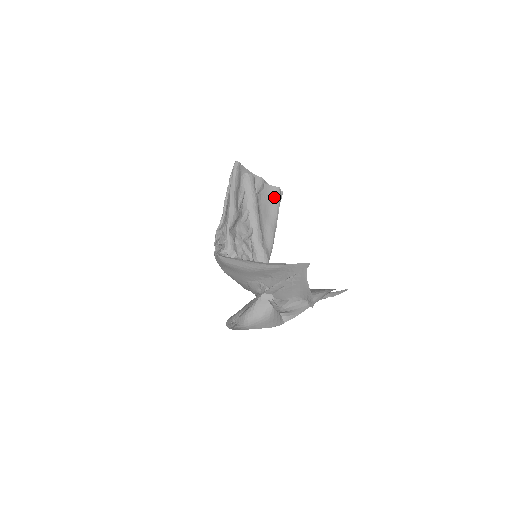
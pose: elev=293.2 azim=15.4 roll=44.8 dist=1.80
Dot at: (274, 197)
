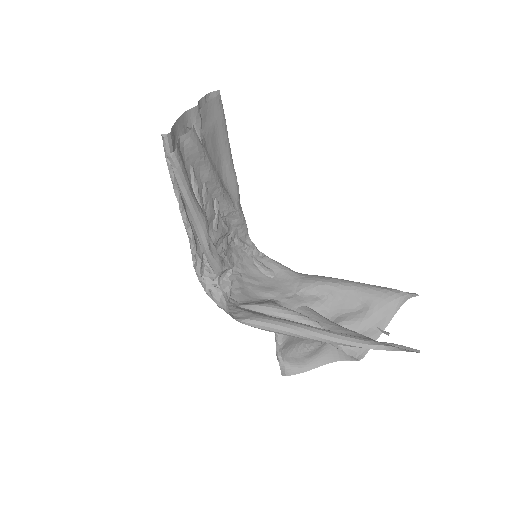
Dot at: (217, 117)
